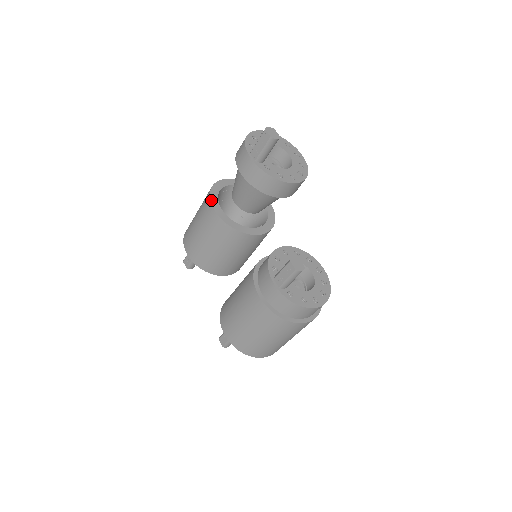
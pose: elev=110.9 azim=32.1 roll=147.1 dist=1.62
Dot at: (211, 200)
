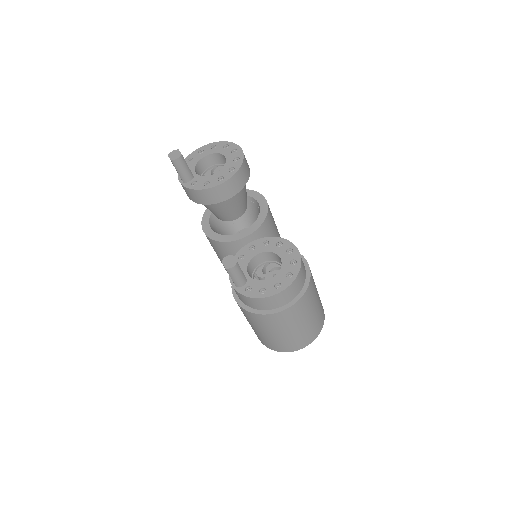
Dot at: (202, 224)
